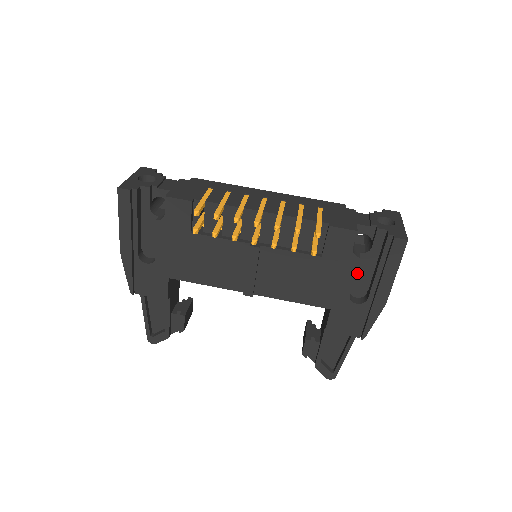
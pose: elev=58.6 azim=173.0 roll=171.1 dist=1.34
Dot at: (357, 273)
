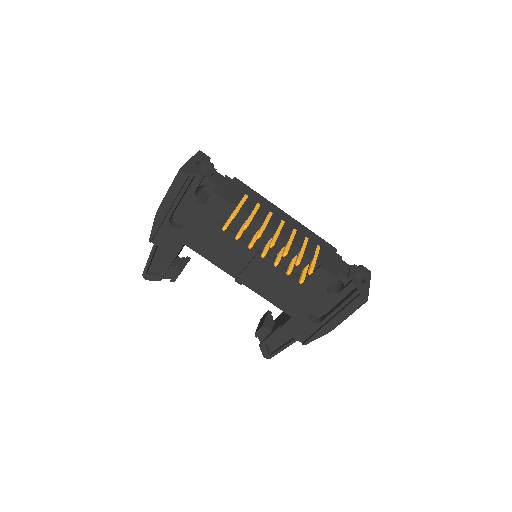
Dot at: occluded
